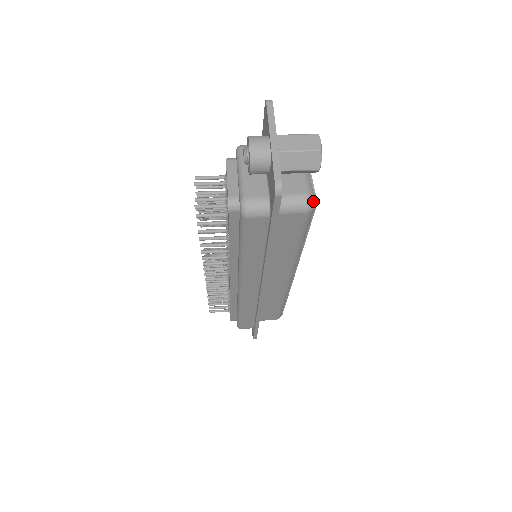
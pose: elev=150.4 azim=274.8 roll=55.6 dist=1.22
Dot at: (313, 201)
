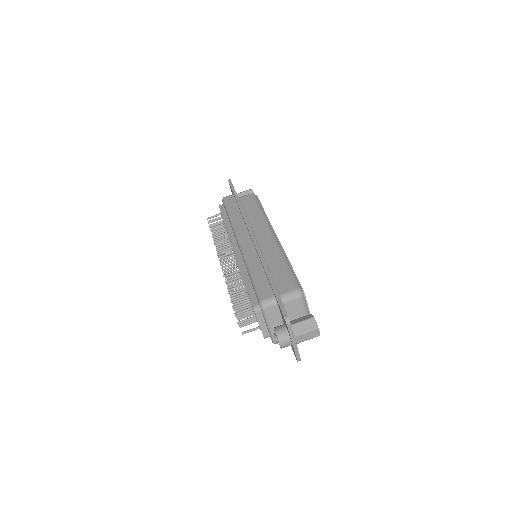
Dot at: occluded
